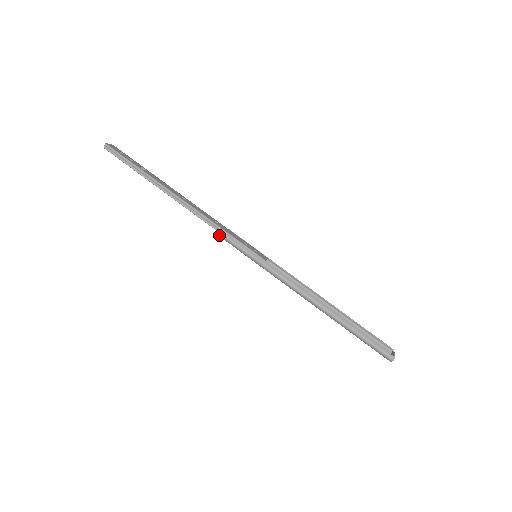
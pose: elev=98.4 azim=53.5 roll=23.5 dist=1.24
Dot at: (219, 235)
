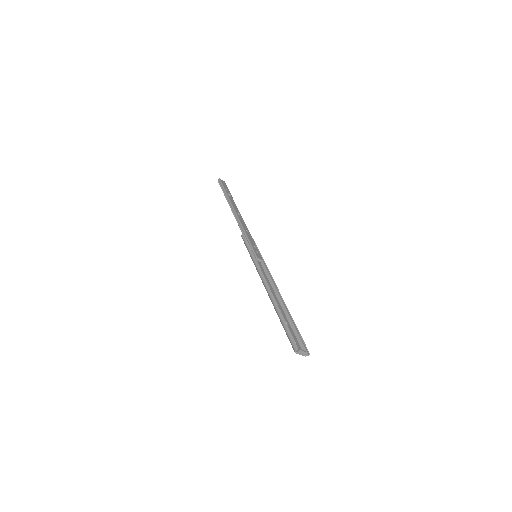
Dot at: (241, 236)
